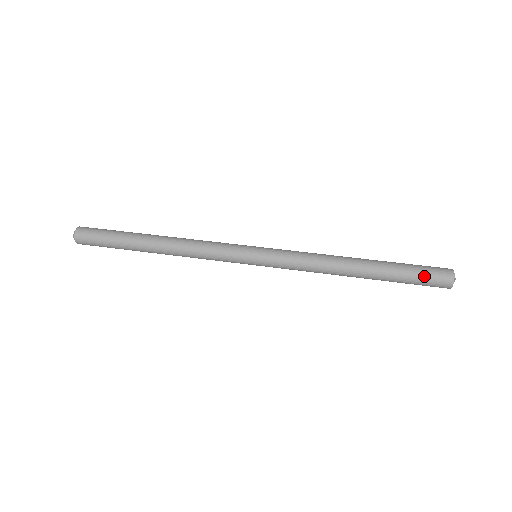
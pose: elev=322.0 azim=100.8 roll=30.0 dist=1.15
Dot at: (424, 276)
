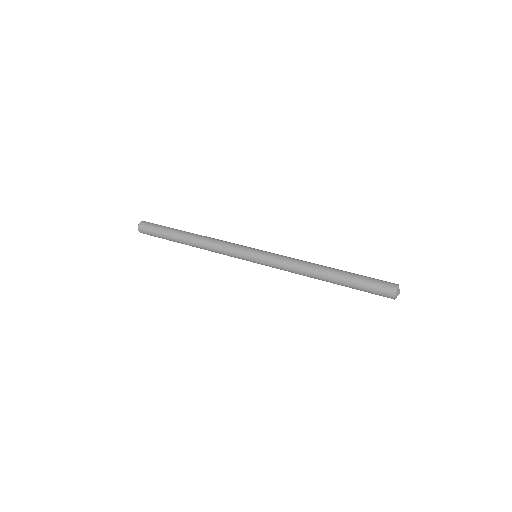
Dot at: (374, 283)
